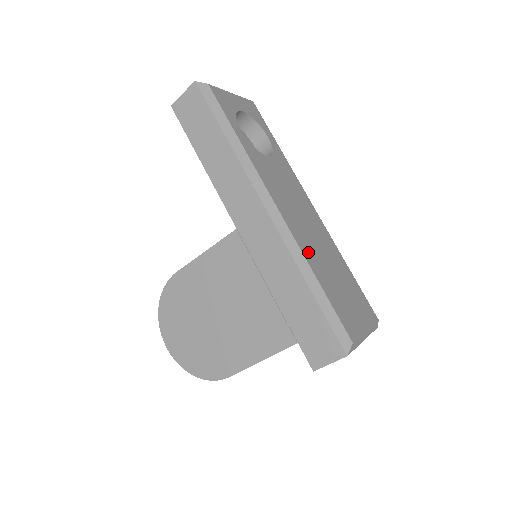
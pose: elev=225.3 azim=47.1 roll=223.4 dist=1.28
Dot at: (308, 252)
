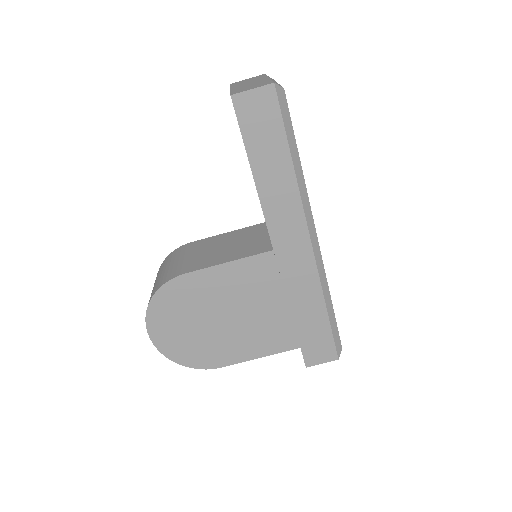
Dot at: occluded
